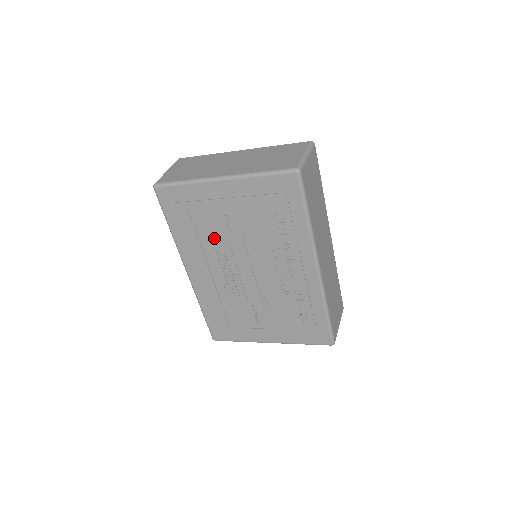
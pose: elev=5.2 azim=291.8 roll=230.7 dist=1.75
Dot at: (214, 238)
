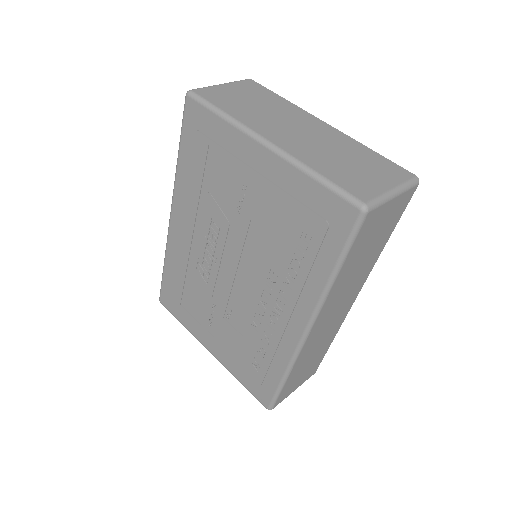
Dot at: (217, 205)
